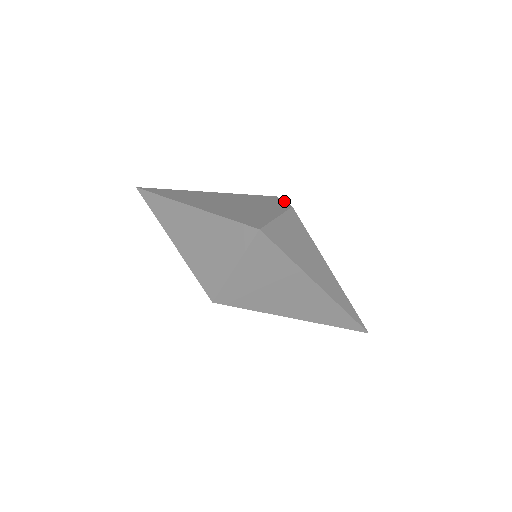
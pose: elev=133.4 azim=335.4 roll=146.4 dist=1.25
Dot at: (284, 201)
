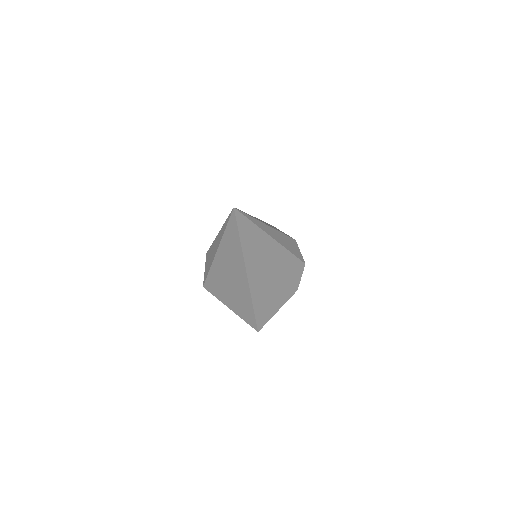
Dot at: occluded
